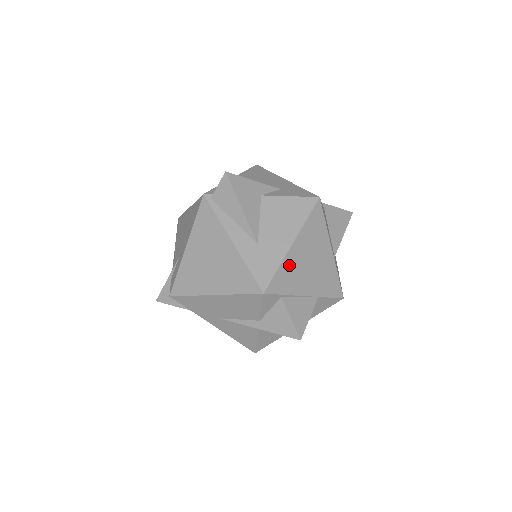
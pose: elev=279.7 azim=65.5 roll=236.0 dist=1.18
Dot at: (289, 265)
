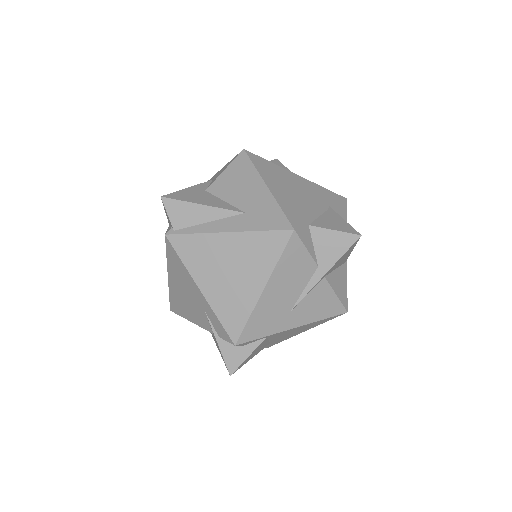
Dot at: (284, 201)
